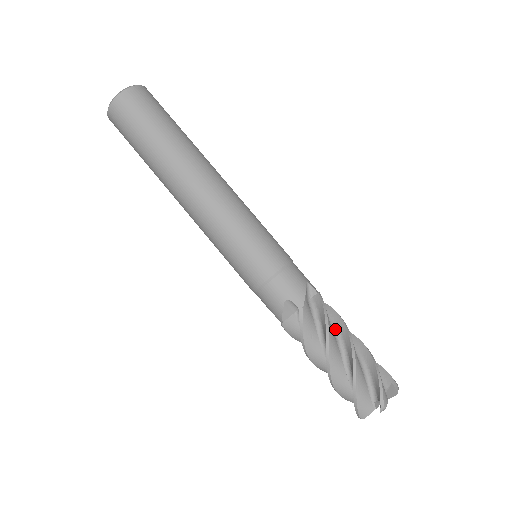
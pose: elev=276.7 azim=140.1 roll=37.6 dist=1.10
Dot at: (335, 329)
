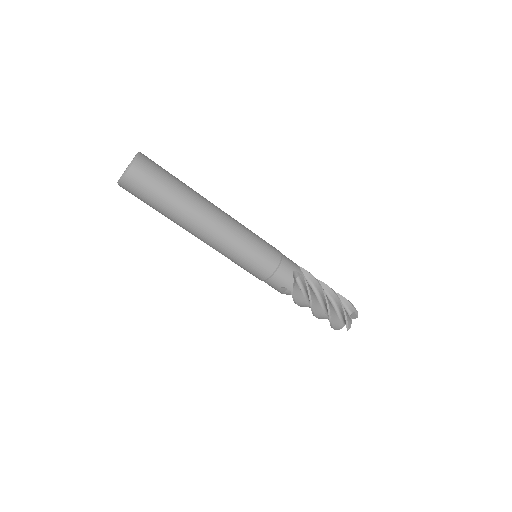
Dot at: (316, 291)
